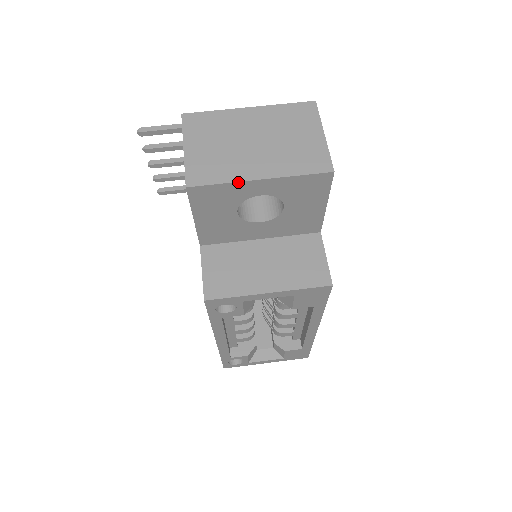
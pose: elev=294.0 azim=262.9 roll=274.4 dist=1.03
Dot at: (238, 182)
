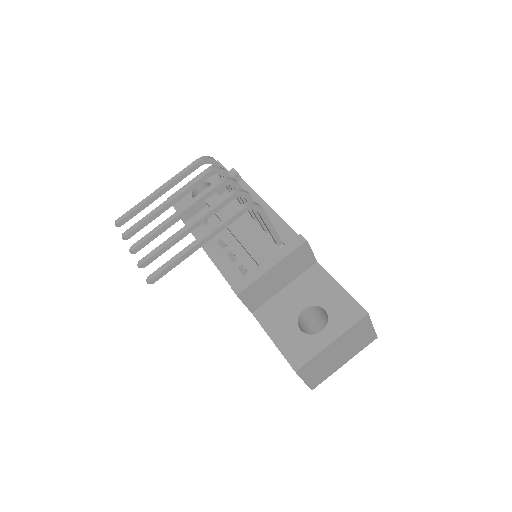
Dot at: occluded
